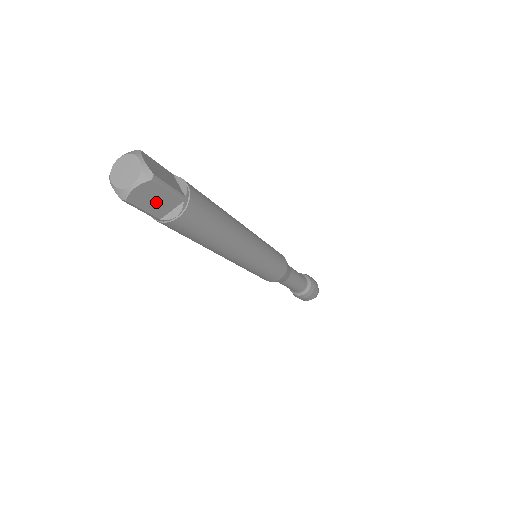
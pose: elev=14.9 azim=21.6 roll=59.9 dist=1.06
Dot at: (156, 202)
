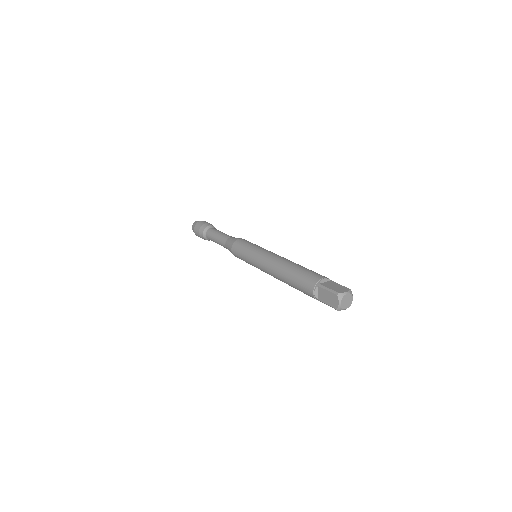
Dot at: occluded
